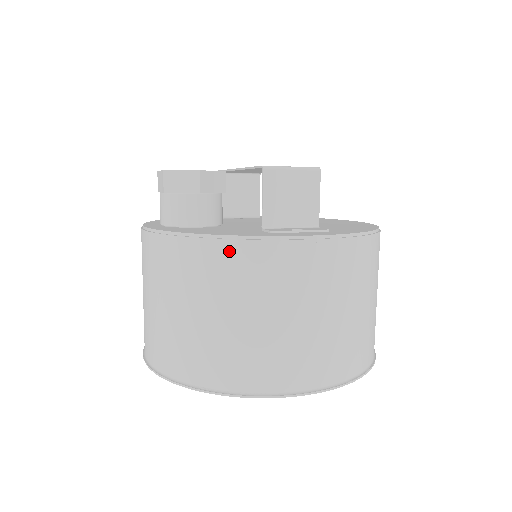
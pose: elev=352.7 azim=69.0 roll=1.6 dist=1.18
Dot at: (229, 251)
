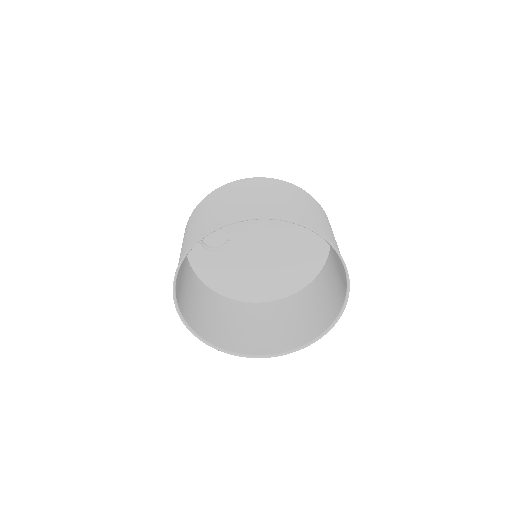
Dot at: (230, 185)
